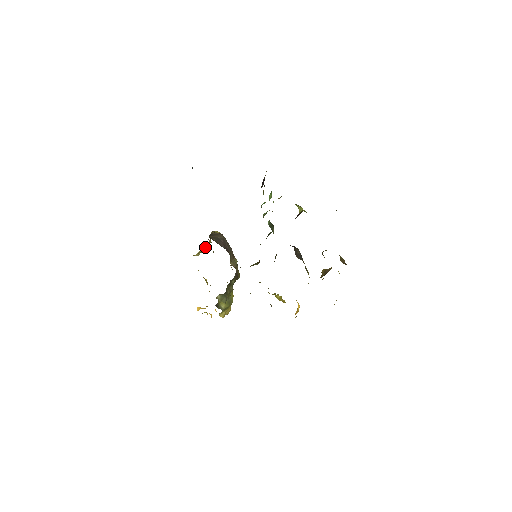
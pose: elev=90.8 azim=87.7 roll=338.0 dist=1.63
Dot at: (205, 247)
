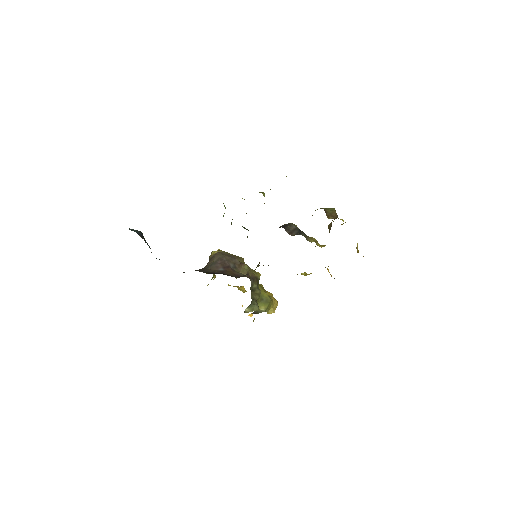
Dot at: occluded
